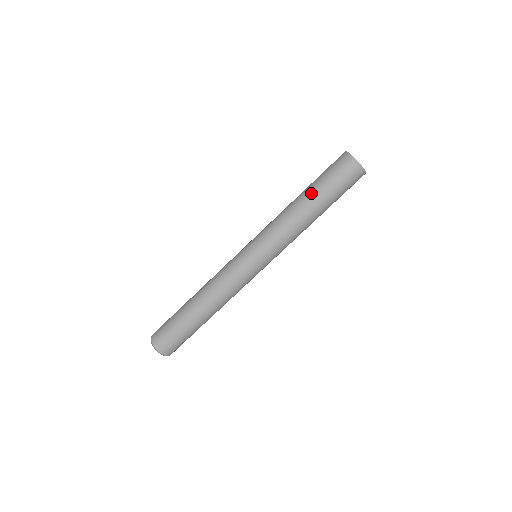
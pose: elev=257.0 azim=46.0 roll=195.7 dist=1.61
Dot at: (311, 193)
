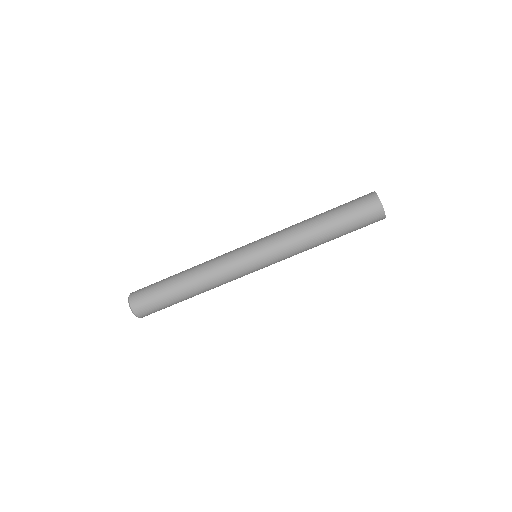
Dot at: (335, 232)
